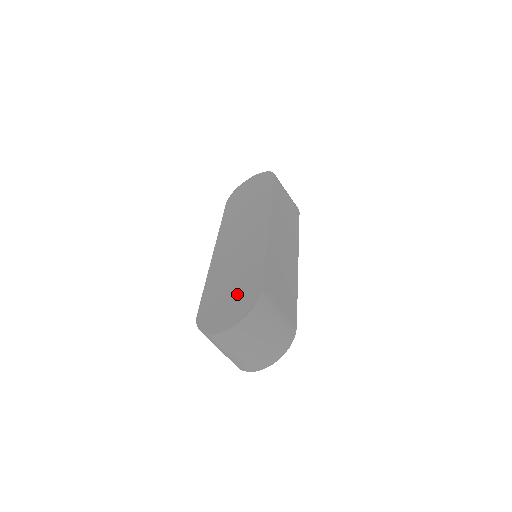
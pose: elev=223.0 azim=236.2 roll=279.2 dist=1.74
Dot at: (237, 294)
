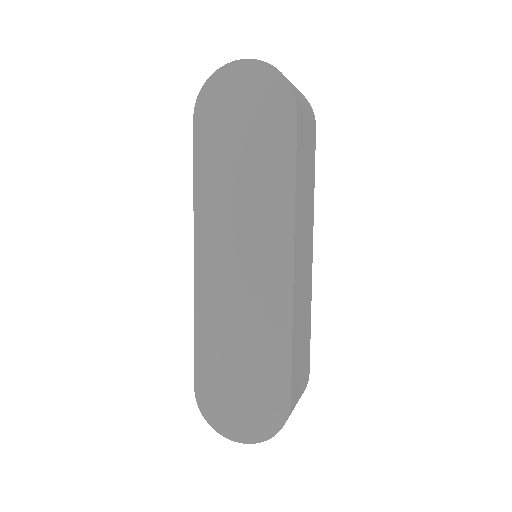
Dot at: (252, 391)
